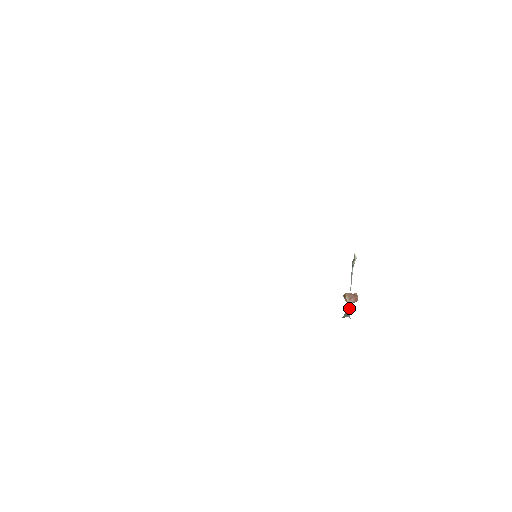
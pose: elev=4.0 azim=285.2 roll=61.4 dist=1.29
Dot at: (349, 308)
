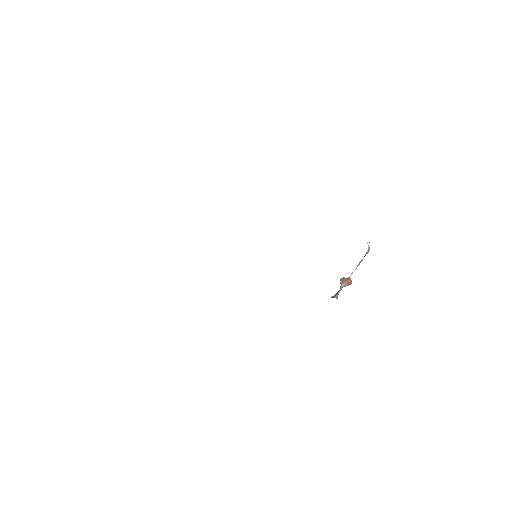
Dot at: (340, 290)
